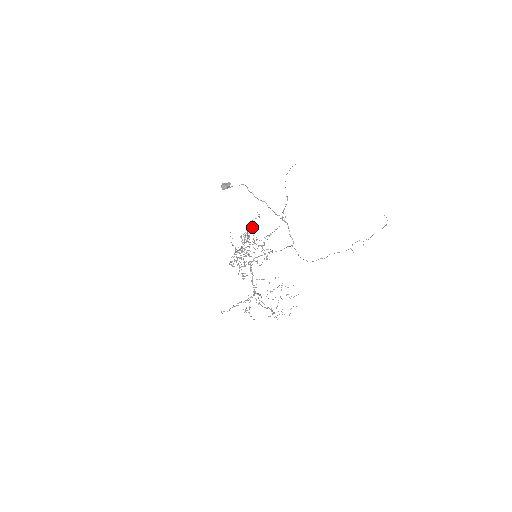
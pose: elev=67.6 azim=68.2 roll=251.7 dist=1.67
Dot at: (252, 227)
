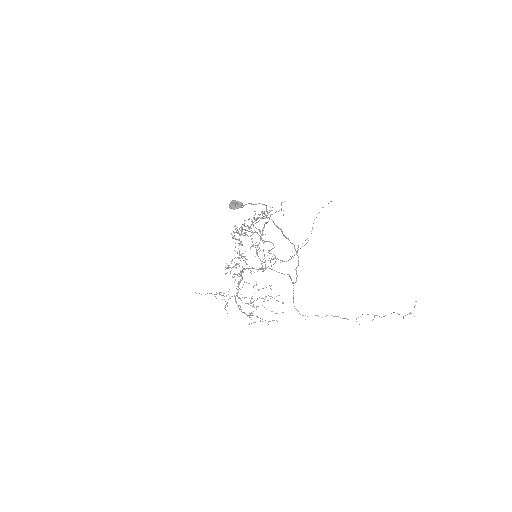
Dot at: (264, 225)
